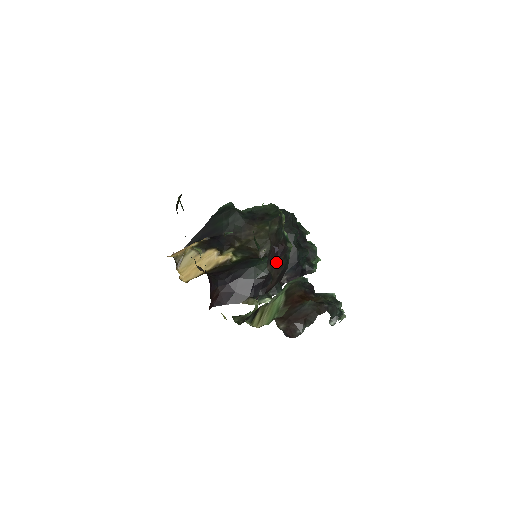
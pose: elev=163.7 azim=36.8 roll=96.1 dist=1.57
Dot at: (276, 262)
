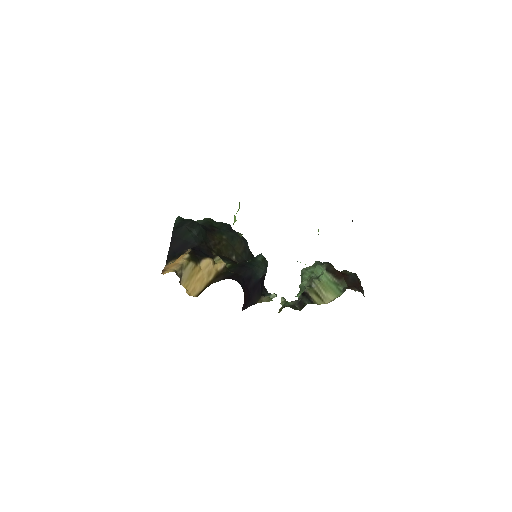
Dot at: occluded
